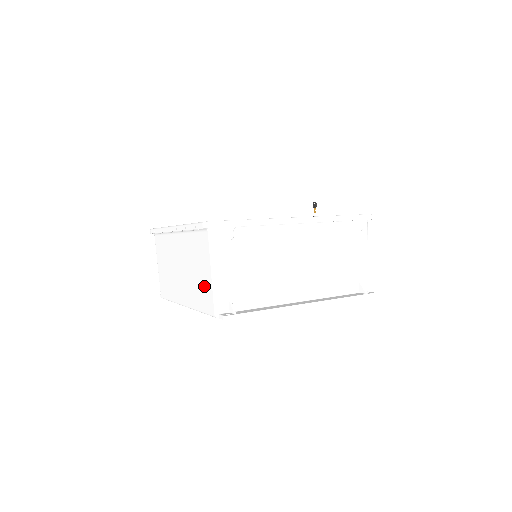
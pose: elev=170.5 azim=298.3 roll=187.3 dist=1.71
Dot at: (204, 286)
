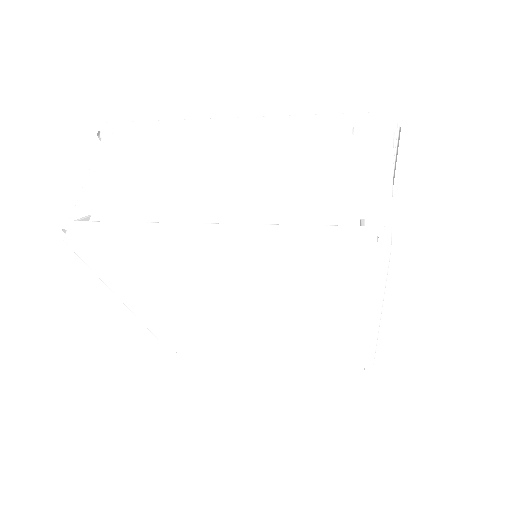
Dot at: occluded
